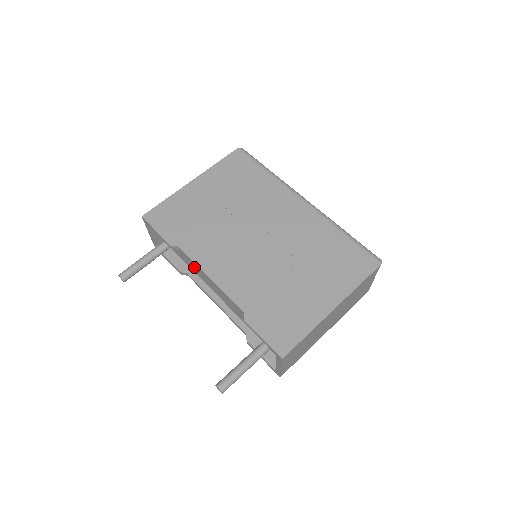
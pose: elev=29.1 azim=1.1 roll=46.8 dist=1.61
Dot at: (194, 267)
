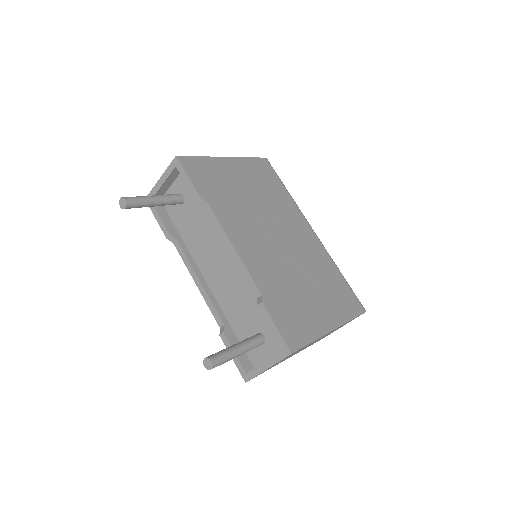
Dot at: (193, 235)
